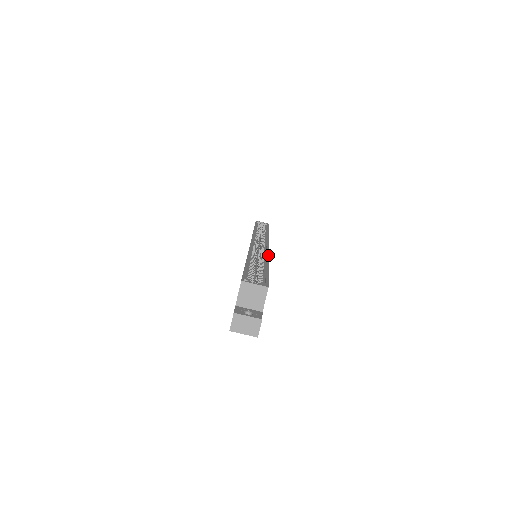
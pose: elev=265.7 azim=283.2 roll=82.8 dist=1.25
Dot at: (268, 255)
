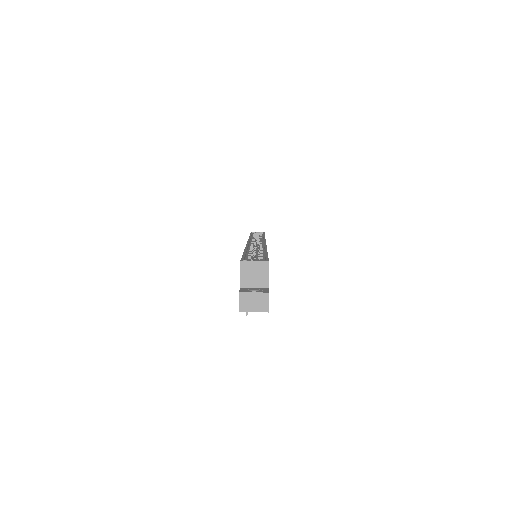
Dot at: (266, 246)
